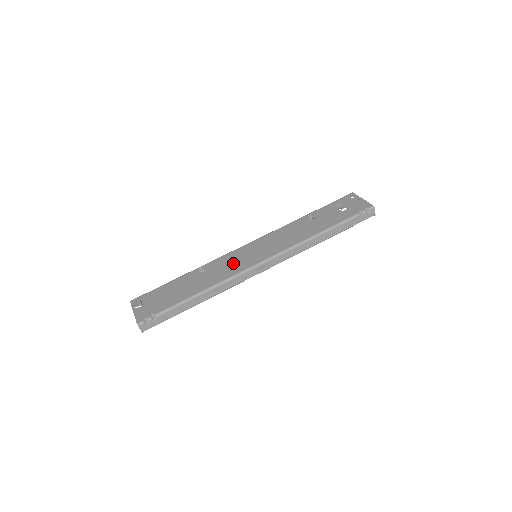
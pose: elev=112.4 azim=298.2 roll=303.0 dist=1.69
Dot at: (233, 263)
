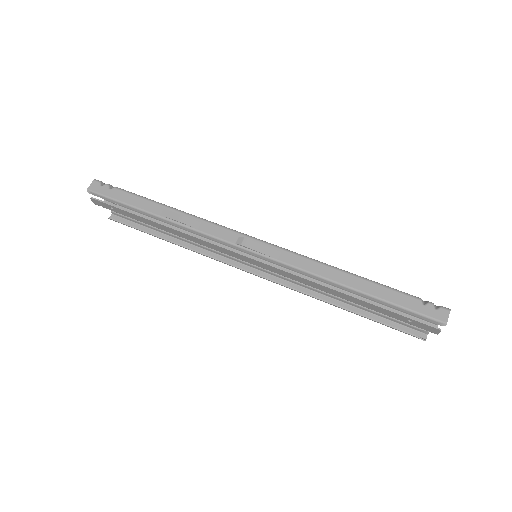
Dot at: occluded
